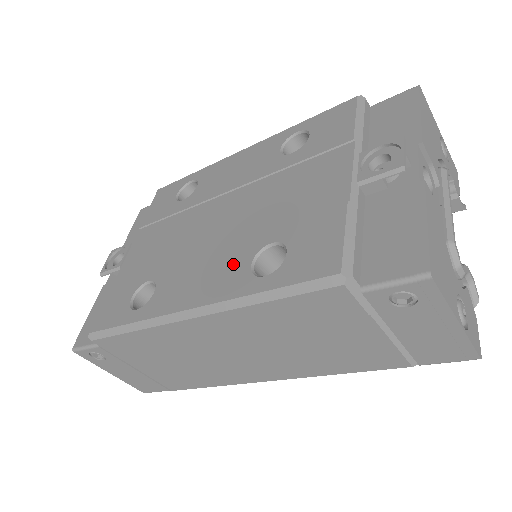
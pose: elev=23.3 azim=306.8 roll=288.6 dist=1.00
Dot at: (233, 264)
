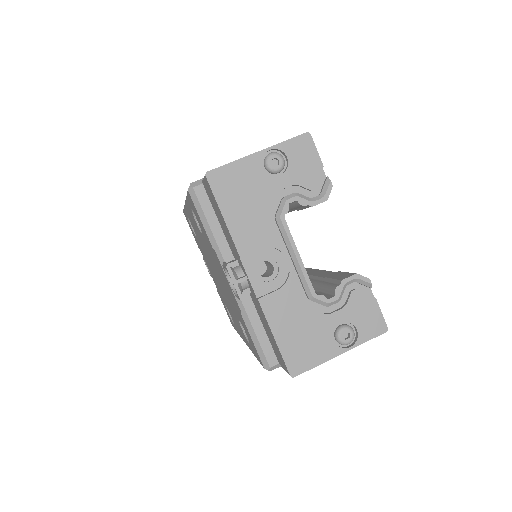
Dot at: (238, 323)
